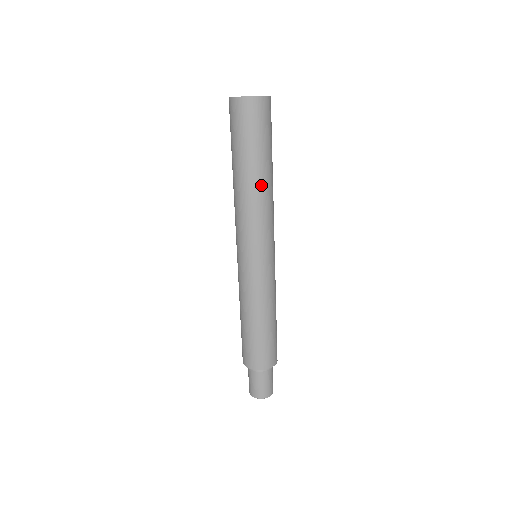
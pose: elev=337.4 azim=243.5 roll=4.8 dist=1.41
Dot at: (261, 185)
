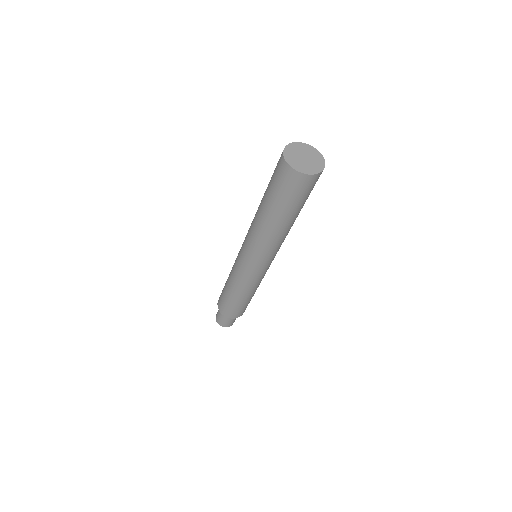
Dot at: (287, 229)
